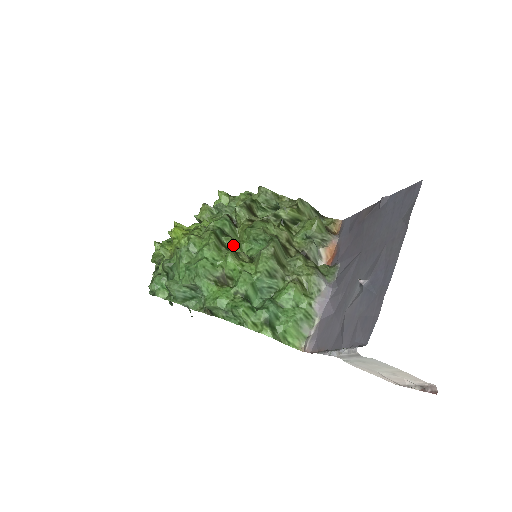
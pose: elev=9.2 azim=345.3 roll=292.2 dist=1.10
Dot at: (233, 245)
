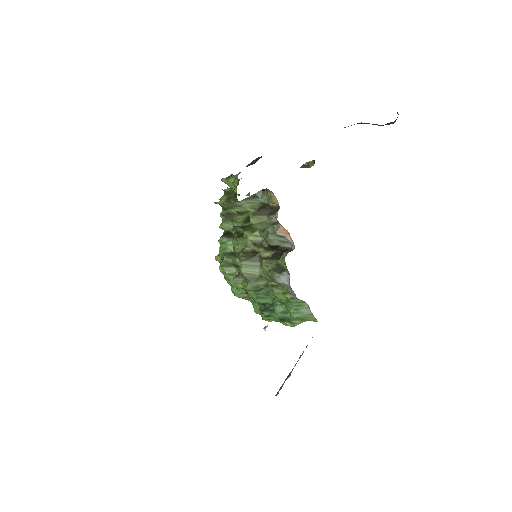
Dot at: (238, 263)
